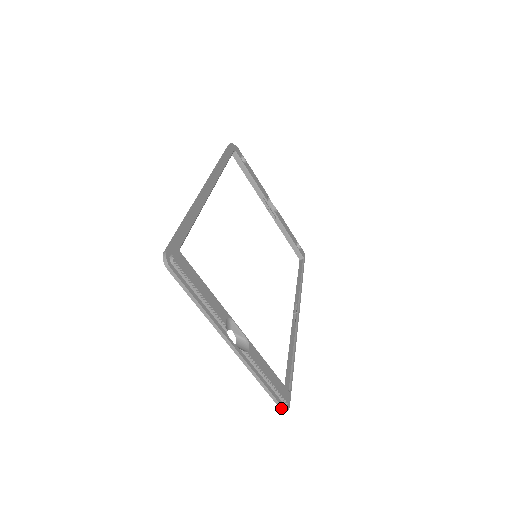
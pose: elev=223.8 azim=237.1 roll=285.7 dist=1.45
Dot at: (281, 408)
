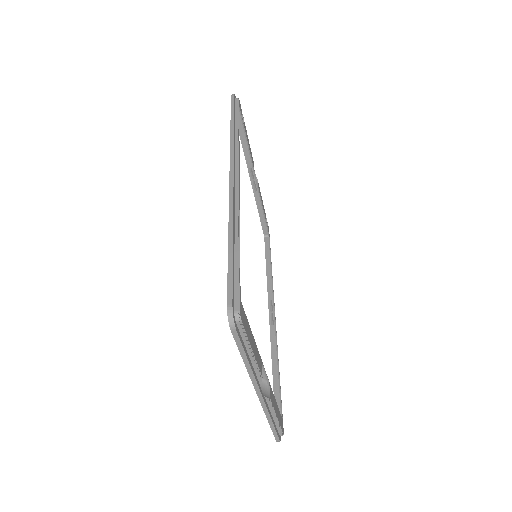
Dot at: (277, 441)
